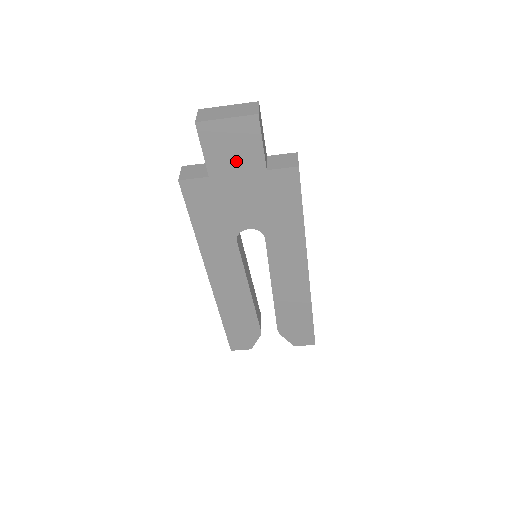
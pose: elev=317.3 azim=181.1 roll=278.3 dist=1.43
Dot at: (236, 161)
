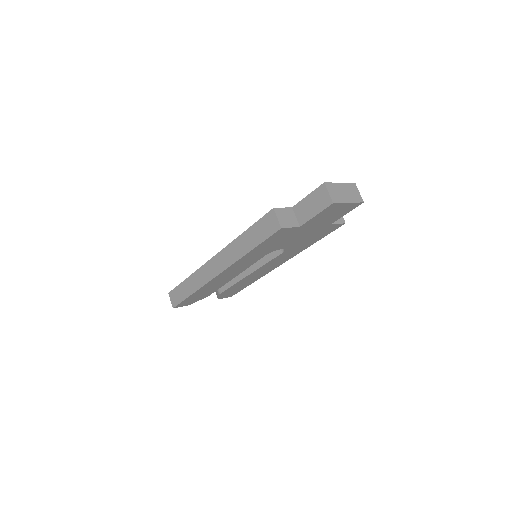
Dot at: (324, 220)
